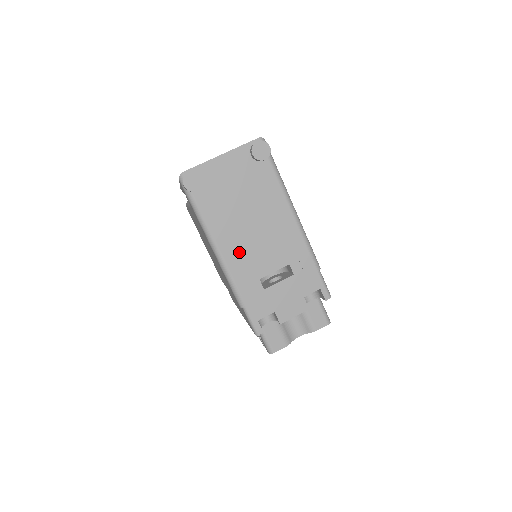
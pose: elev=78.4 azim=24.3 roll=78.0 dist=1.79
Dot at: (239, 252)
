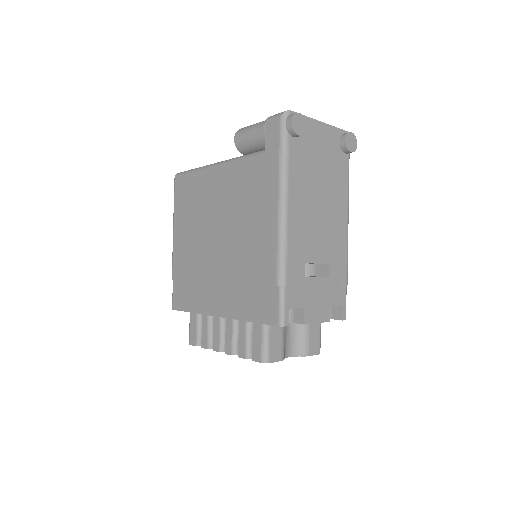
Dot at: (301, 223)
